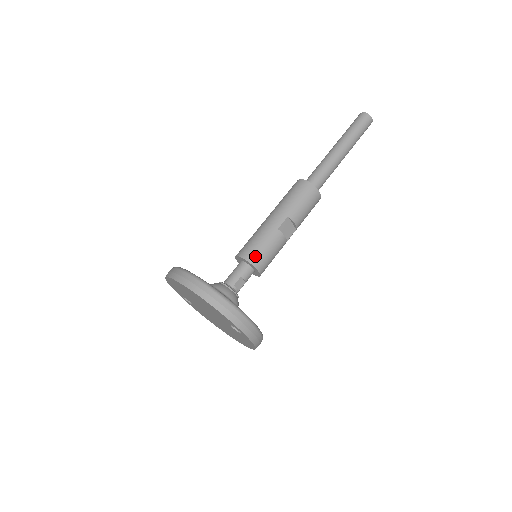
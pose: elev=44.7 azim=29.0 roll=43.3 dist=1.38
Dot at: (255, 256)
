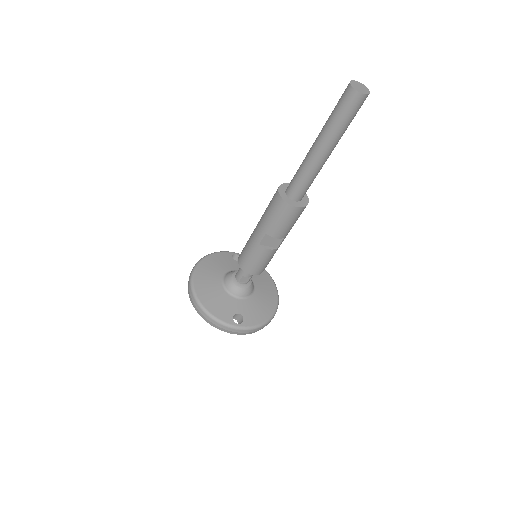
Dot at: (245, 265)
